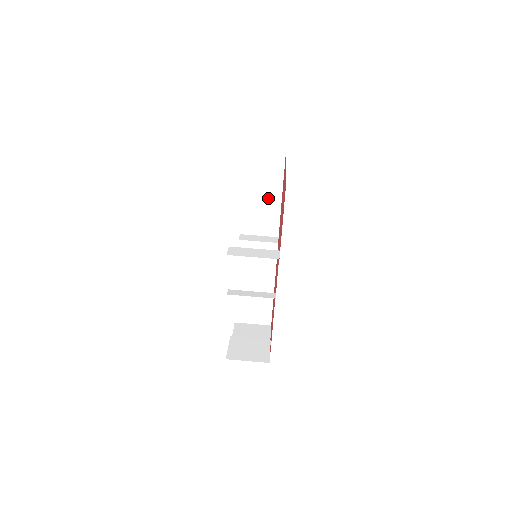
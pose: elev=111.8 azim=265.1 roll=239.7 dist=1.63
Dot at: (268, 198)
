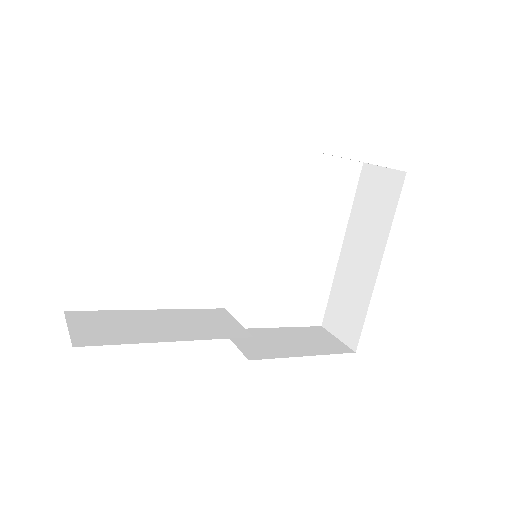
Dot at: (293, 346)
